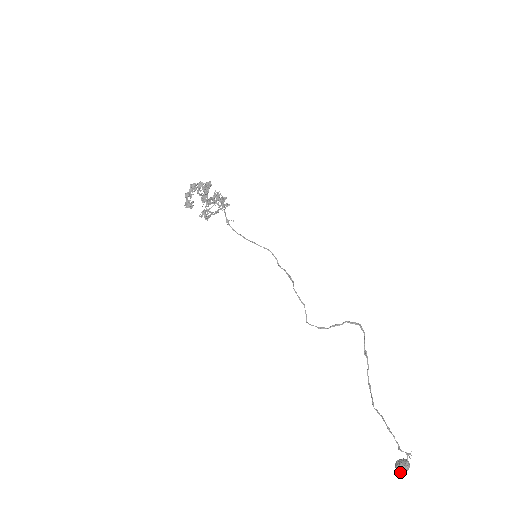
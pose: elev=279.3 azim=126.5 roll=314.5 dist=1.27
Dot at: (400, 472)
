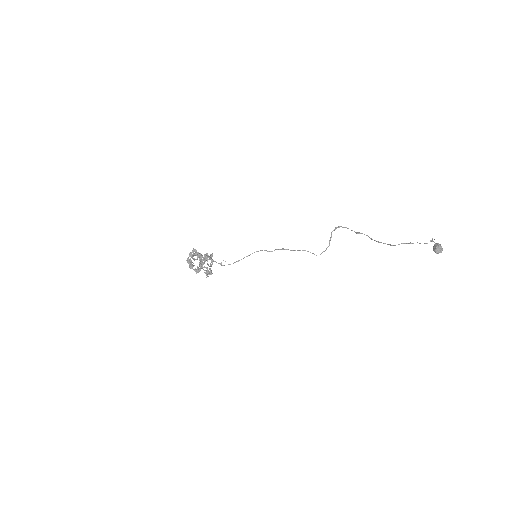
Dot at: (441, 252)
